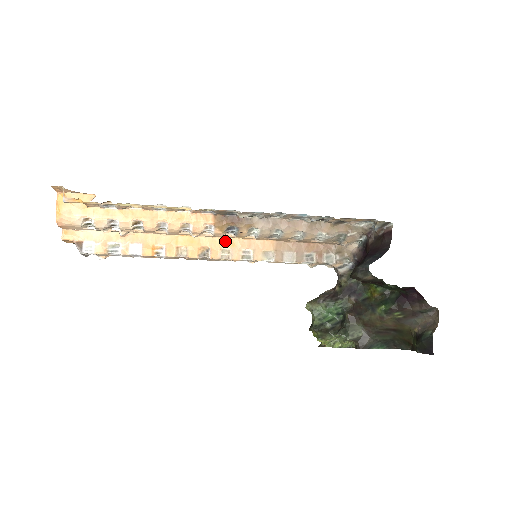
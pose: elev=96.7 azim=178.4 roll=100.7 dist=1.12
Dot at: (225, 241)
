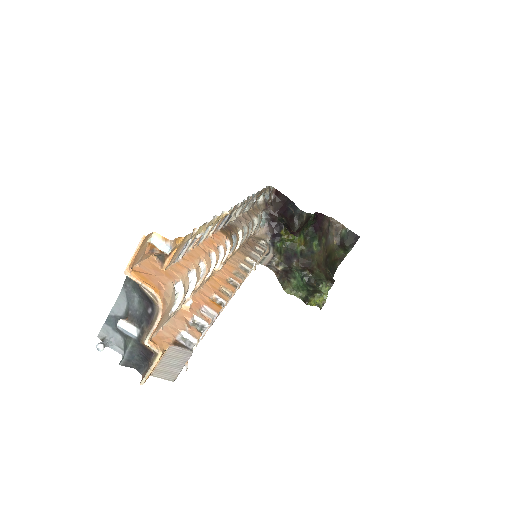
Dot at: (226, 268)
